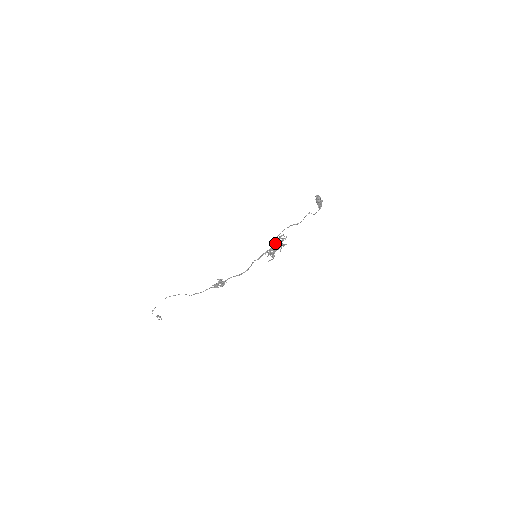
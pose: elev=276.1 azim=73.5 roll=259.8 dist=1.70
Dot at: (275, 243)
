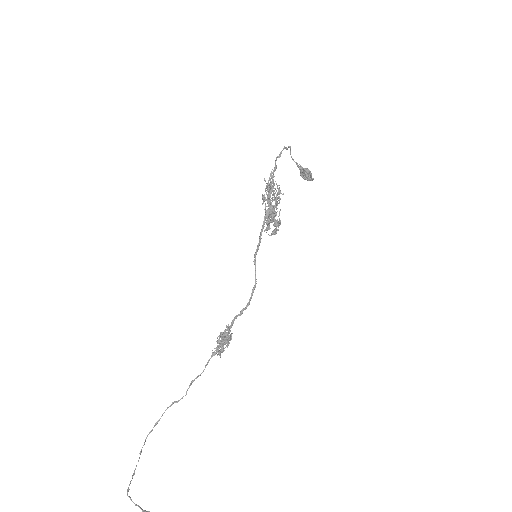
Dot at: (268, 206)
